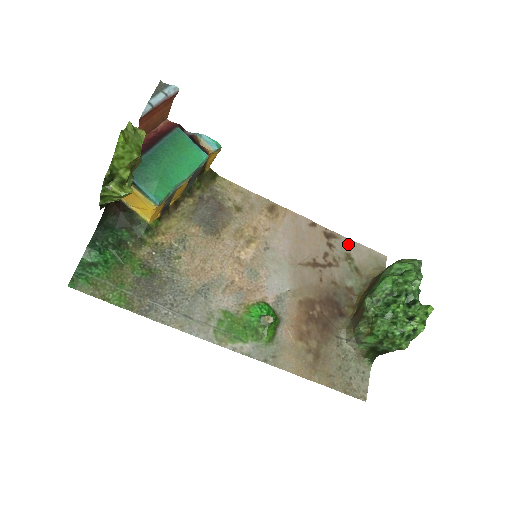
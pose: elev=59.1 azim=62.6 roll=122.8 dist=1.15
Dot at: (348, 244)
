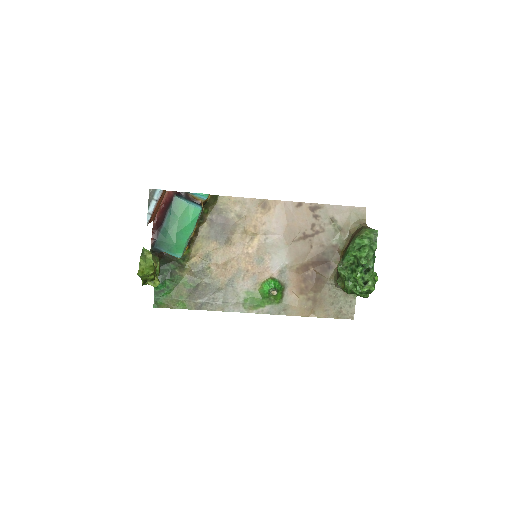
Dot at: (331, 209)
